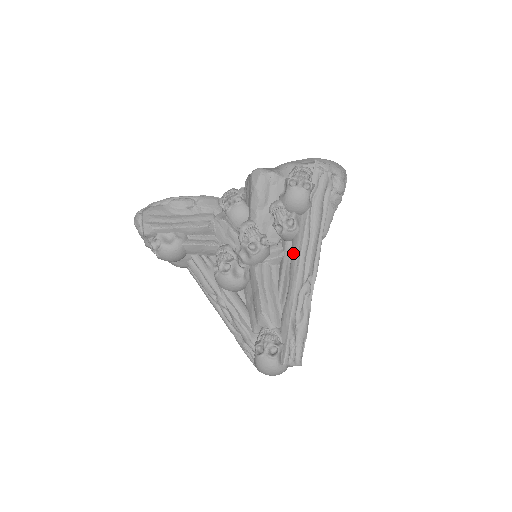
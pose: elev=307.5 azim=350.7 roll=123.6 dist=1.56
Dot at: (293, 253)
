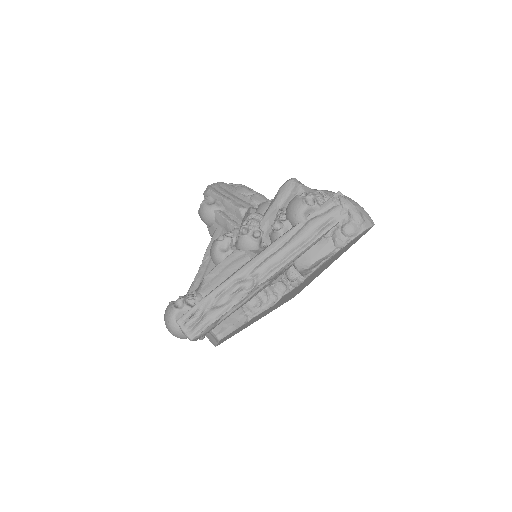
Dot at: (262, 250)
